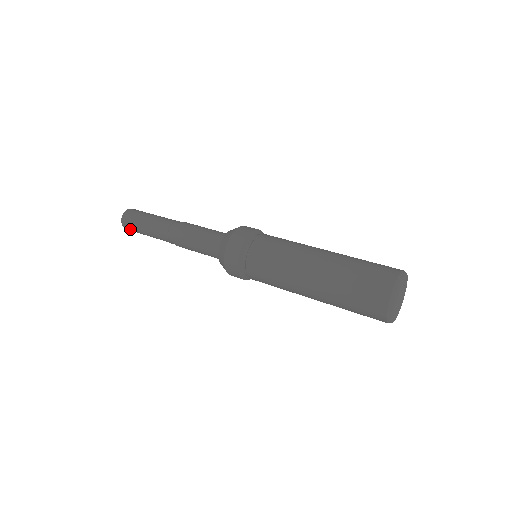
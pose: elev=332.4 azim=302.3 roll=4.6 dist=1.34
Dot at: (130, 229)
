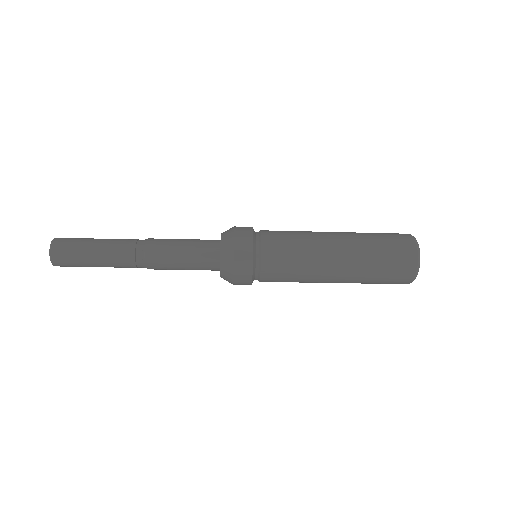
Dot at: (64, 261)
